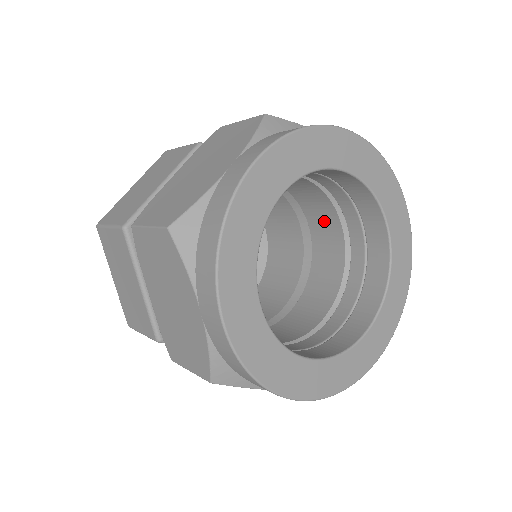
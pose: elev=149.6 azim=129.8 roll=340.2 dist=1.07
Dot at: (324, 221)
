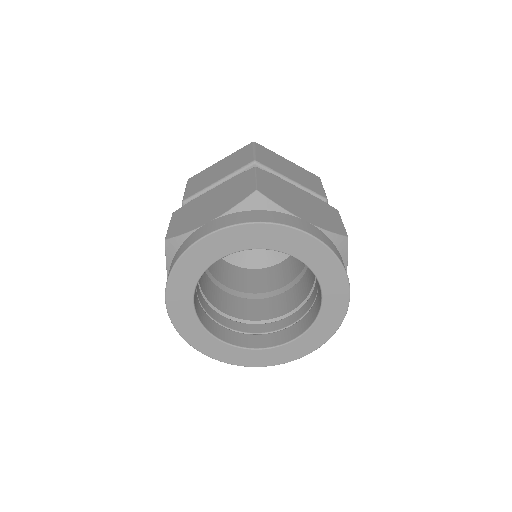
Dot at: occluded
